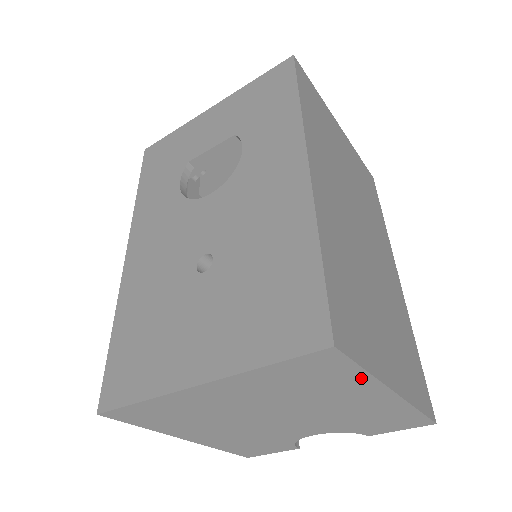
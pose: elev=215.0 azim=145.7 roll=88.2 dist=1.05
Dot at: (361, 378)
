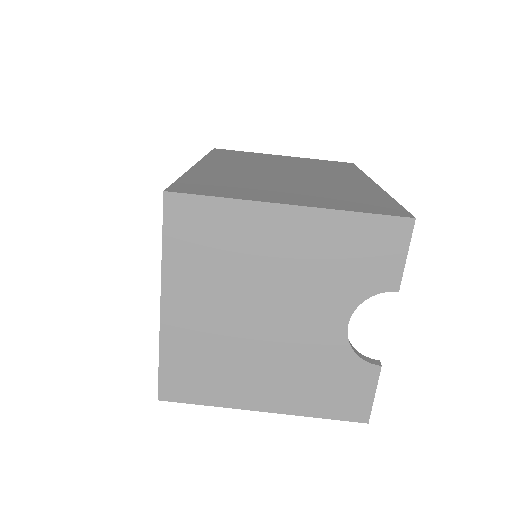
Dot at: (233, 209)
